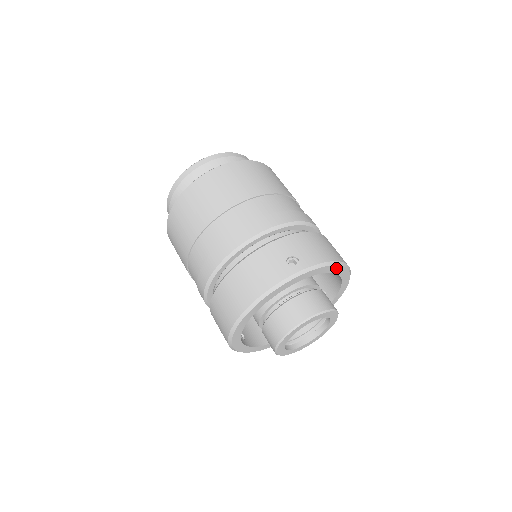
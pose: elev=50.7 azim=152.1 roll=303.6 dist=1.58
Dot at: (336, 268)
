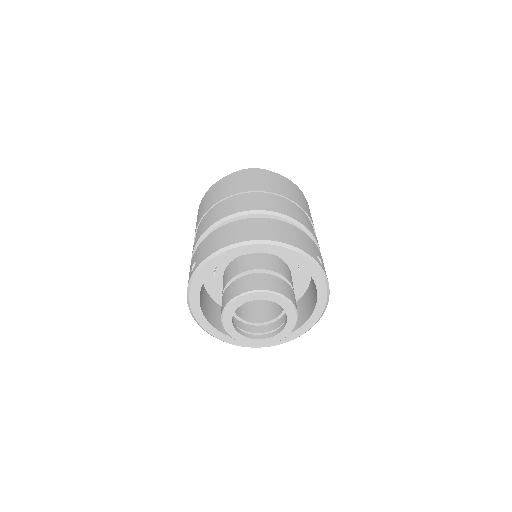
Dot at: (321, 306)
